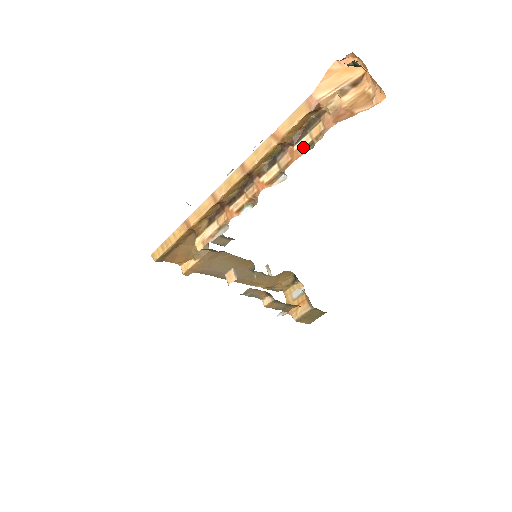
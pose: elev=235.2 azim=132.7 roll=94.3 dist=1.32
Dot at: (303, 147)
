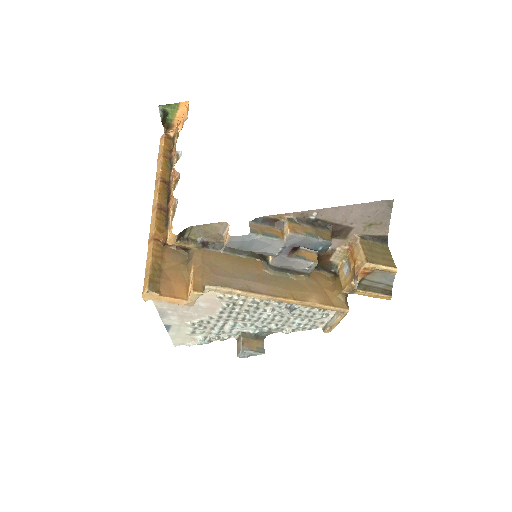
Dot at: (176, 142)
